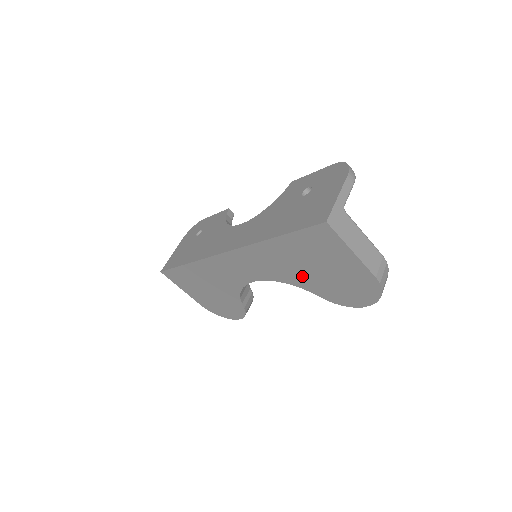
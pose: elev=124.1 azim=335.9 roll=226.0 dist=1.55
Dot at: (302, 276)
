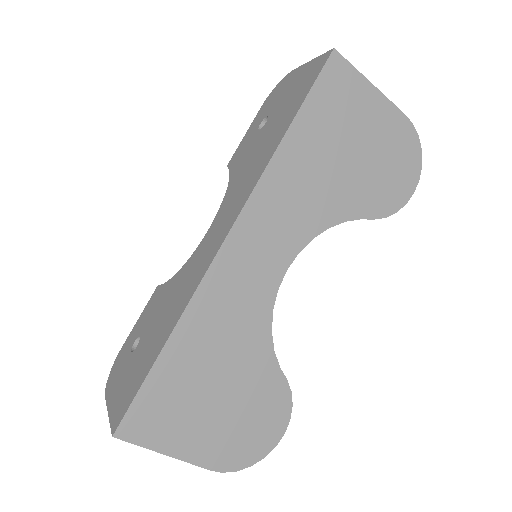
Dot at: (339, 190)
